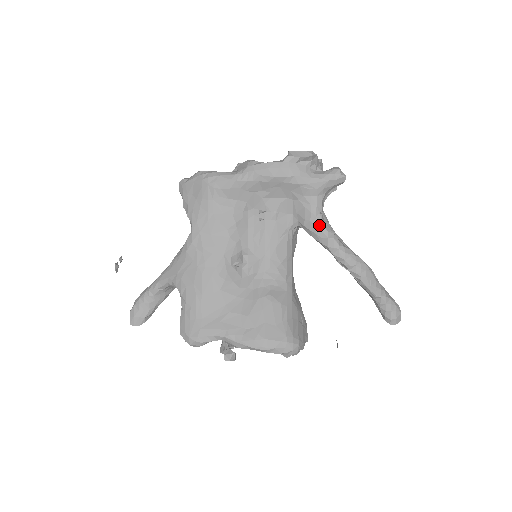
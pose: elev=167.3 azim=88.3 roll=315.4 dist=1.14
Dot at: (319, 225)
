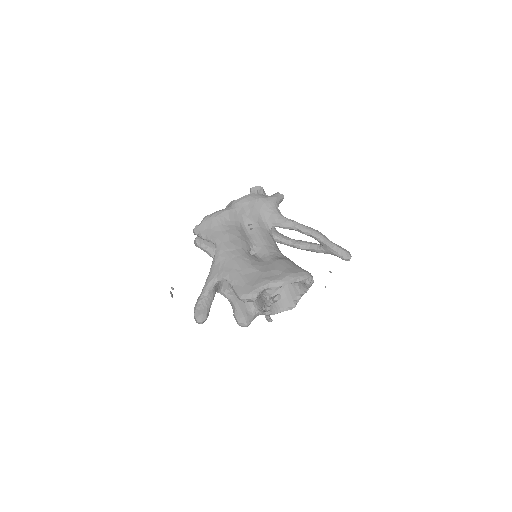
Dot at: (284, 218)
